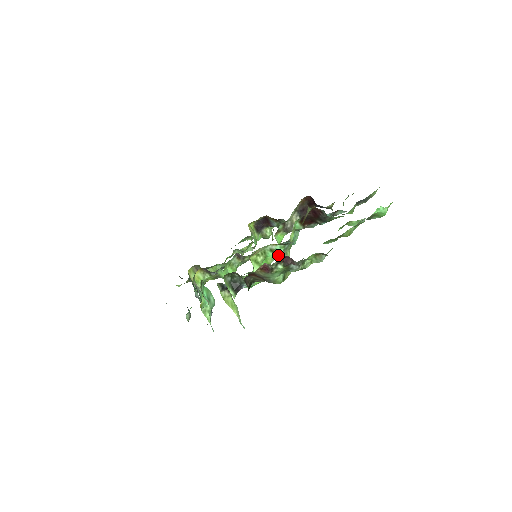
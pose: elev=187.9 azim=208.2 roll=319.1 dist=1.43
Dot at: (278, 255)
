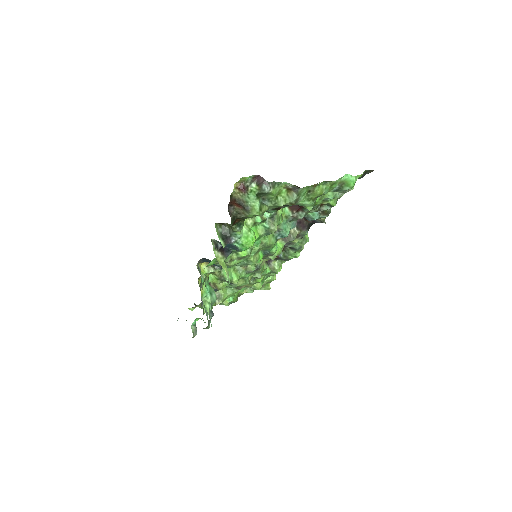
Dot at: (267, 226)
